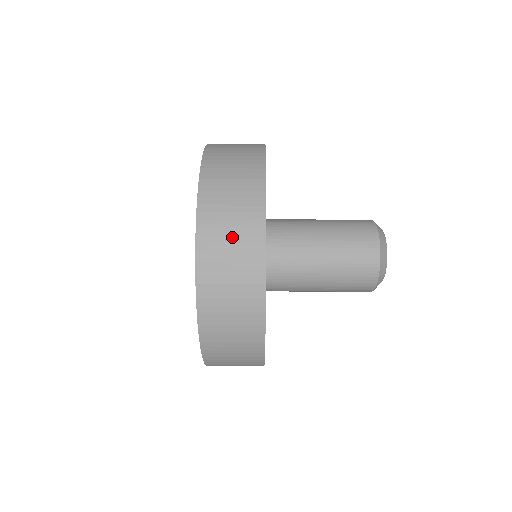
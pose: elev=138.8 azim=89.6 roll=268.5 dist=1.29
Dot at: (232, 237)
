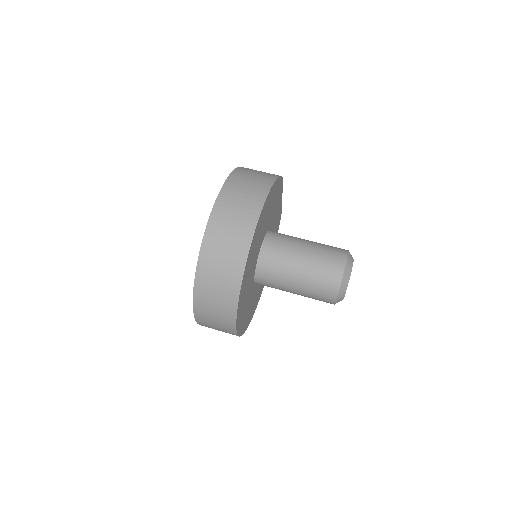
Dot at: (220, 275)
